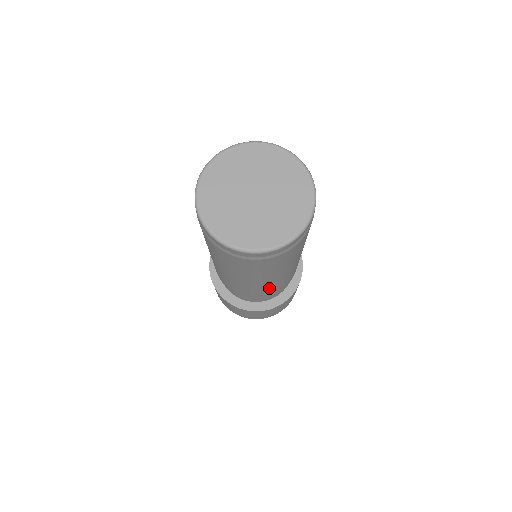
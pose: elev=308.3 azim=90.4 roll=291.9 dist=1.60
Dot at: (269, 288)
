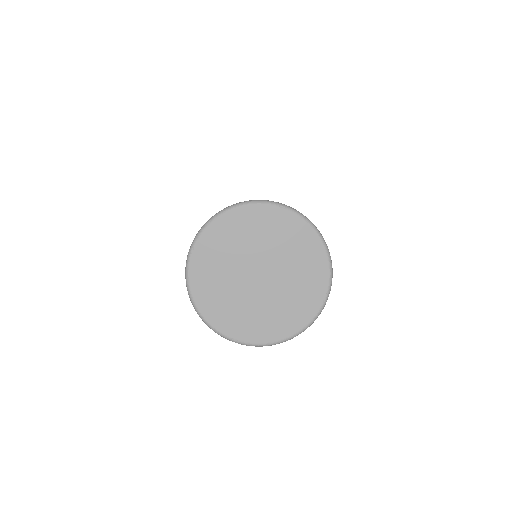
Dot at: occluded
